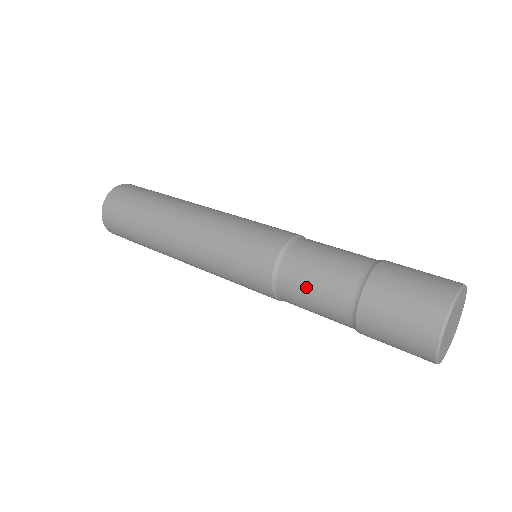
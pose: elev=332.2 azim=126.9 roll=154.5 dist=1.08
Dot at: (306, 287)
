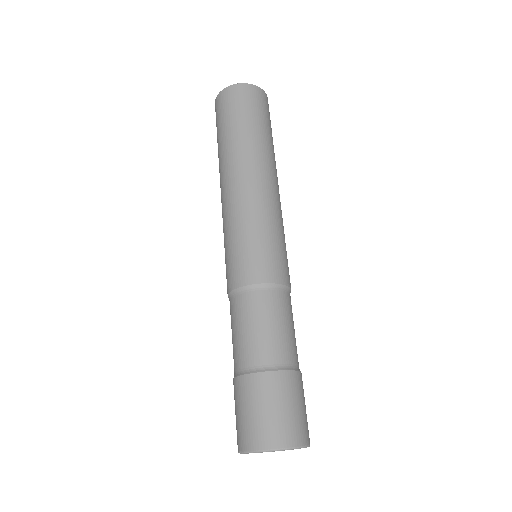
Dot at: (238, 324)
